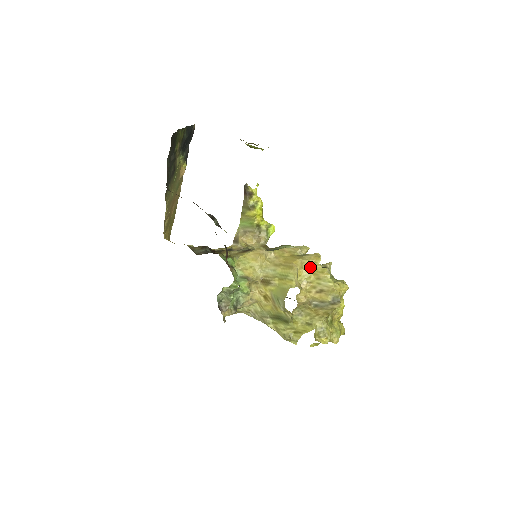
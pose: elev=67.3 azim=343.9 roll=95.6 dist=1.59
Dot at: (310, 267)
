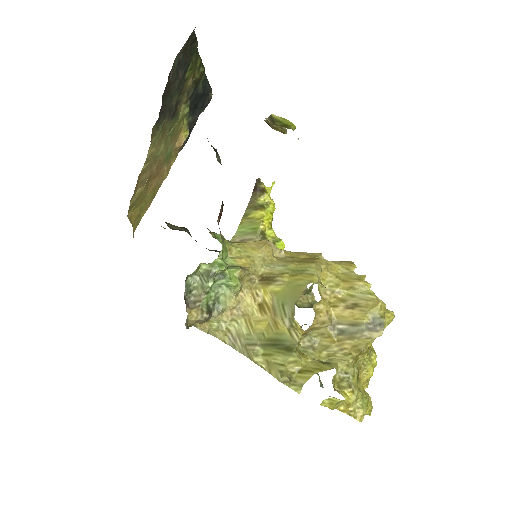
Dot at: (339, 273)
